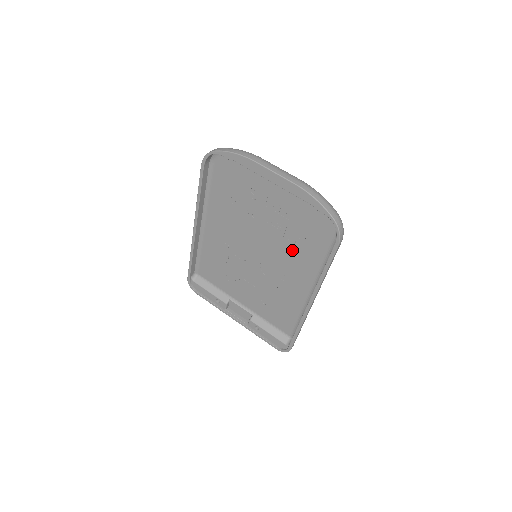
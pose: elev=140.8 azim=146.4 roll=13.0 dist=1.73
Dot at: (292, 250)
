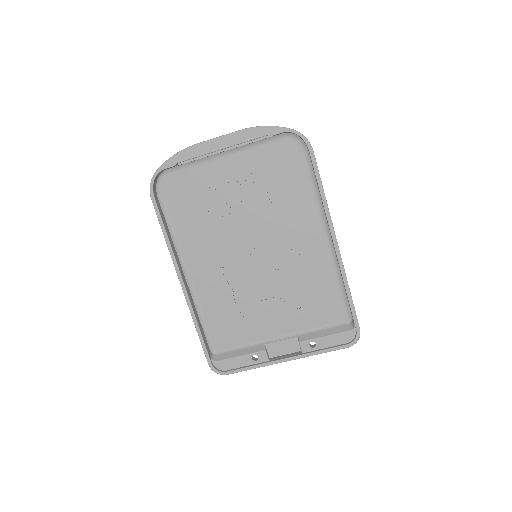
Dot at: (281, 210)
